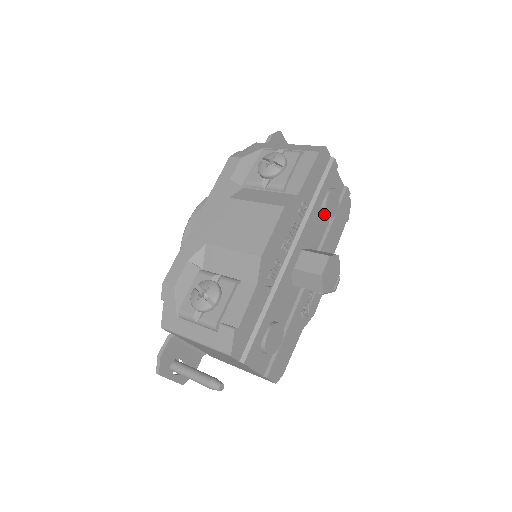
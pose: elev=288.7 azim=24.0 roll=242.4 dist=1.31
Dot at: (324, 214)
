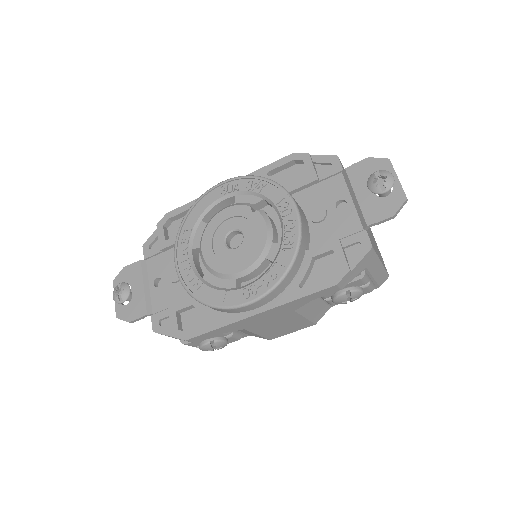
Dot at: occluded
